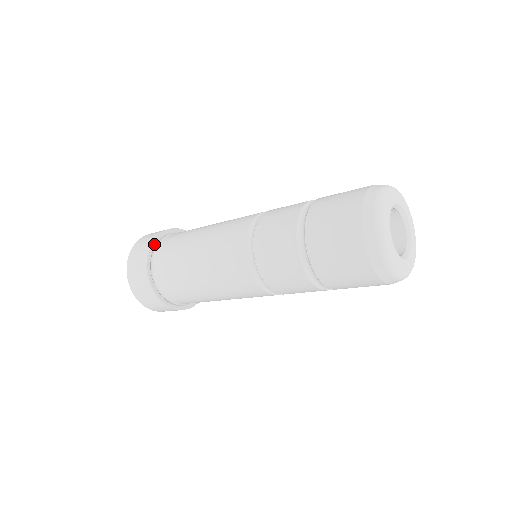
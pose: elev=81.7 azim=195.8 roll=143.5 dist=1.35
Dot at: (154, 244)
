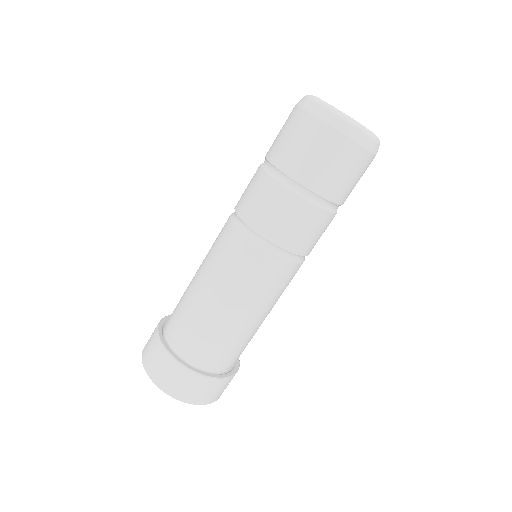
Dot at: (160, 333)
